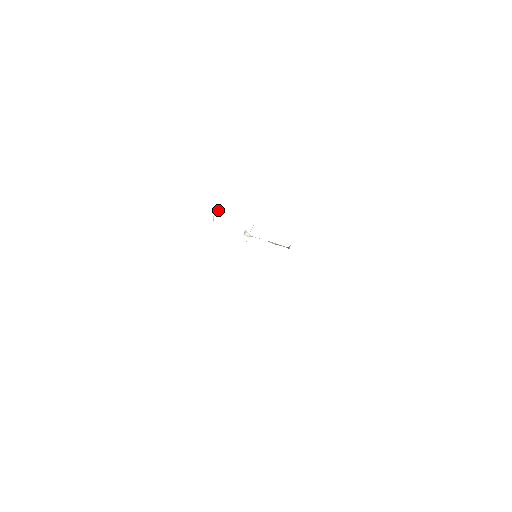
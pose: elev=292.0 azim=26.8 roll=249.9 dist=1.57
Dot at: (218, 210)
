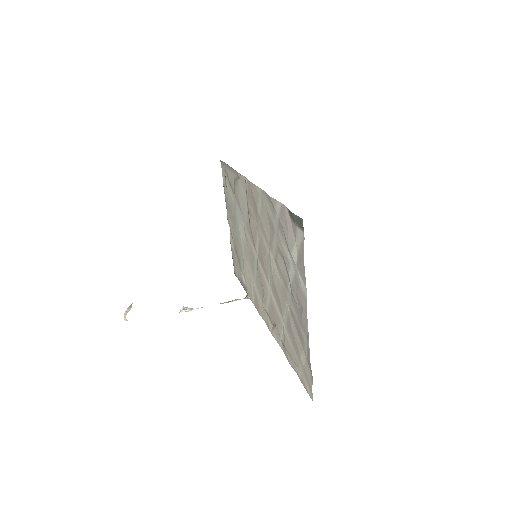
Dot at: (129, 307)
